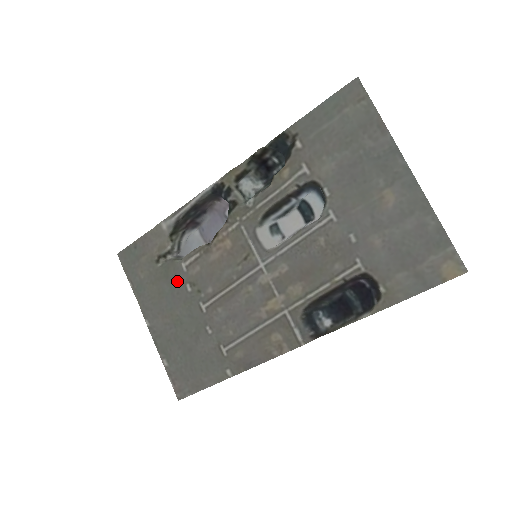
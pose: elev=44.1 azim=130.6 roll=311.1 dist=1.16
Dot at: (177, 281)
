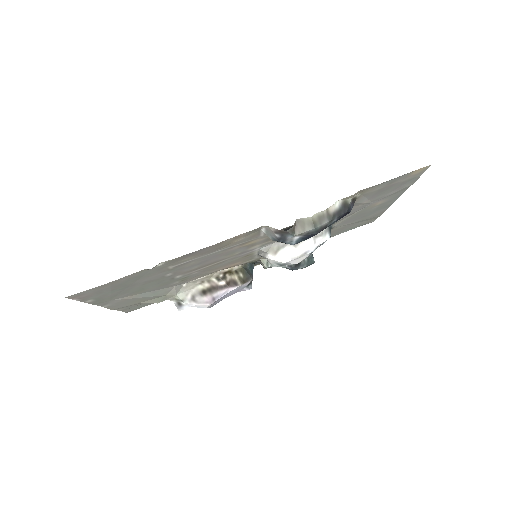
Dot at: (168, 289)
